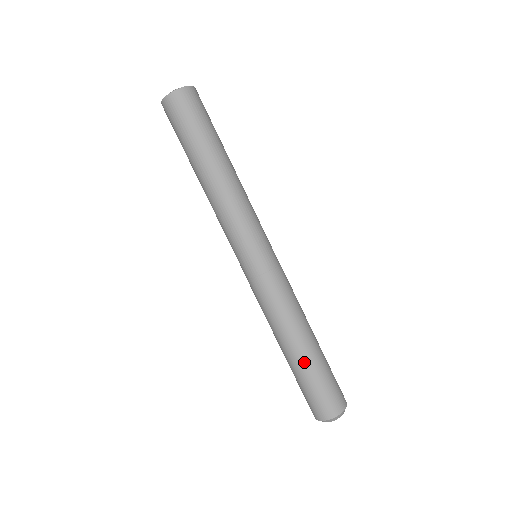
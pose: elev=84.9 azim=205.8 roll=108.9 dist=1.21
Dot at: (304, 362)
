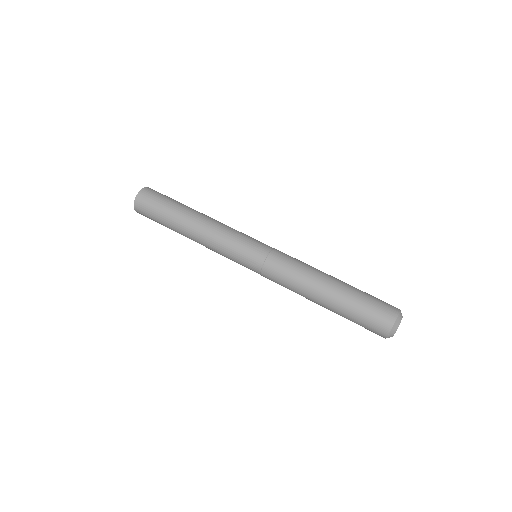
Dot at: (338, 300)
